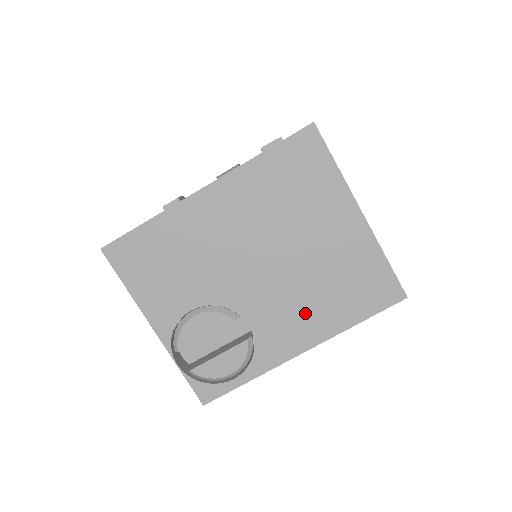
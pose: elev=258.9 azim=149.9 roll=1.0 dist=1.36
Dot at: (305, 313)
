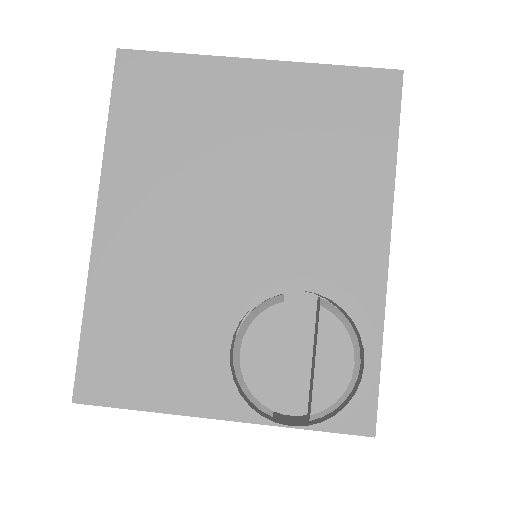
Dot at: (336, 208)
